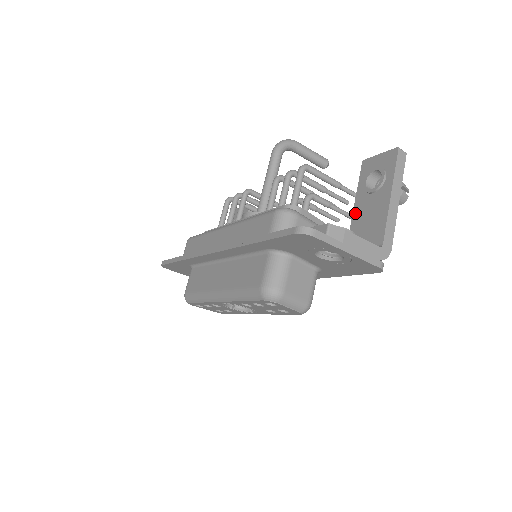
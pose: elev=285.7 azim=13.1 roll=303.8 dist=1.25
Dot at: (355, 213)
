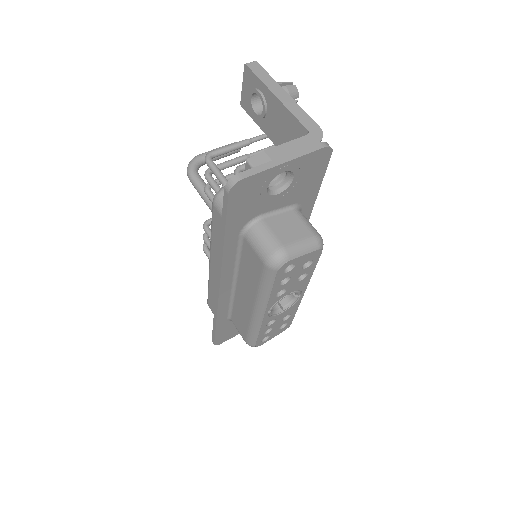
Dot at: (274, 141)
